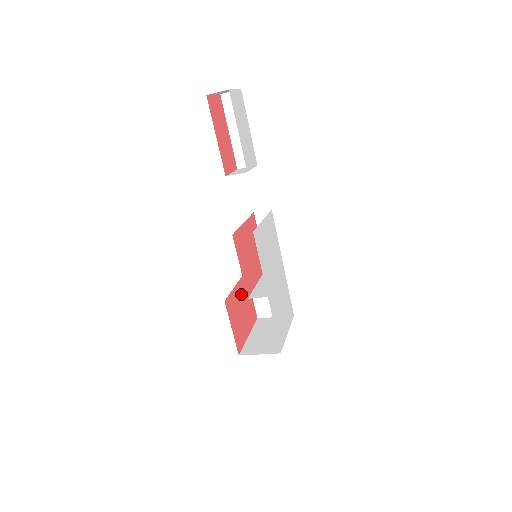
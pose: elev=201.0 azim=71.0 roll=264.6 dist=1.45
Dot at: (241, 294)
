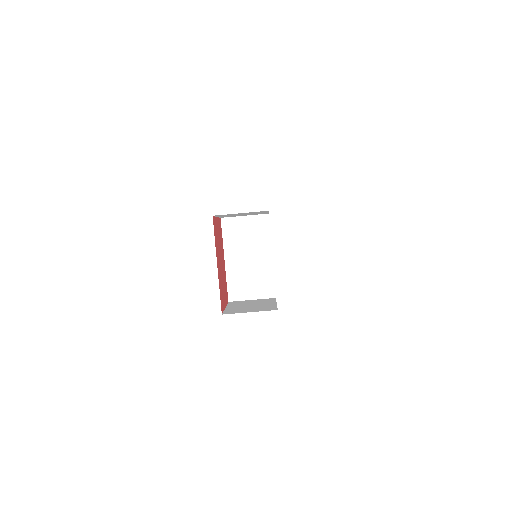
Dot at: (223, 271)
